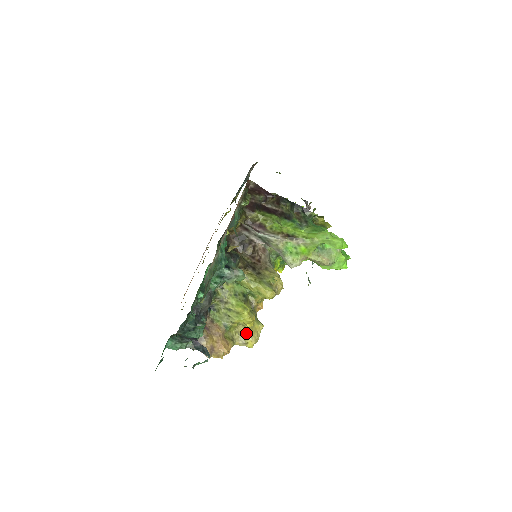
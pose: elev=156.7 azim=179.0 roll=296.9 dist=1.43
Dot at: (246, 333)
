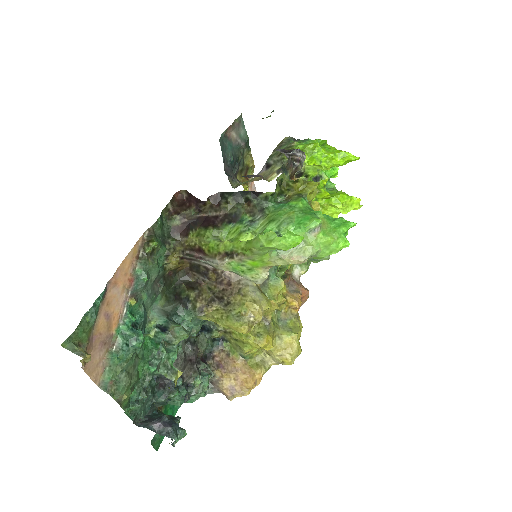
Dot at: (274, 353)
